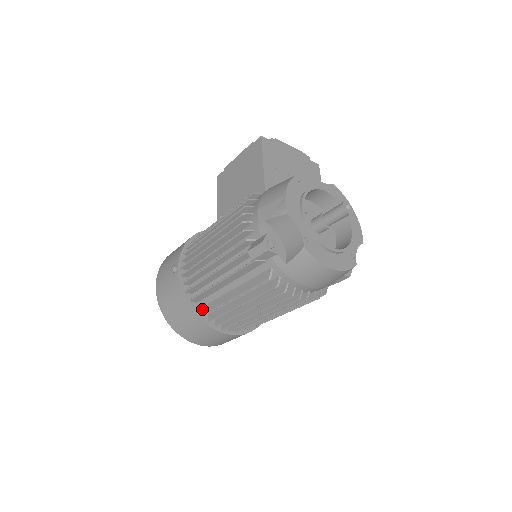
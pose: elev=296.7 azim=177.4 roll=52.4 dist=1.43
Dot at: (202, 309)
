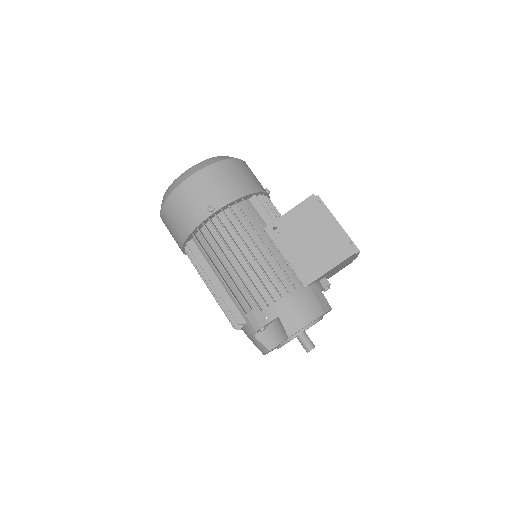
Dot at: (192, 242)
